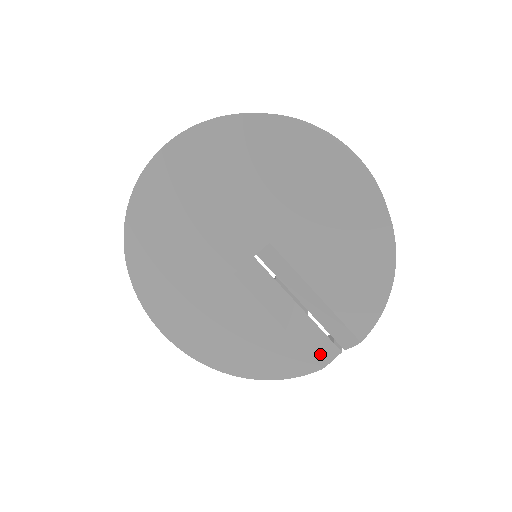
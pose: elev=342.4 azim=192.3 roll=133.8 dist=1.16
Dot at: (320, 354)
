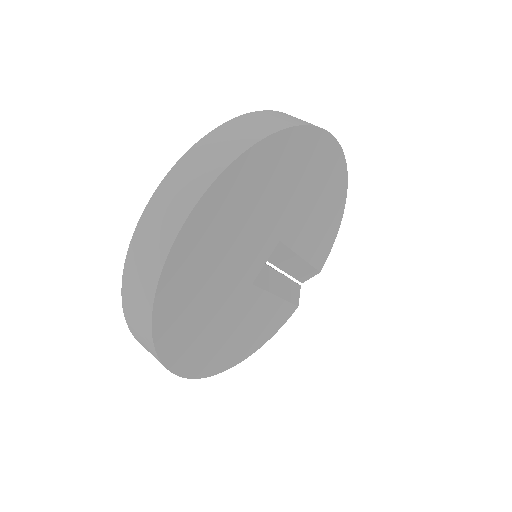
Dot at: (295, 298)
